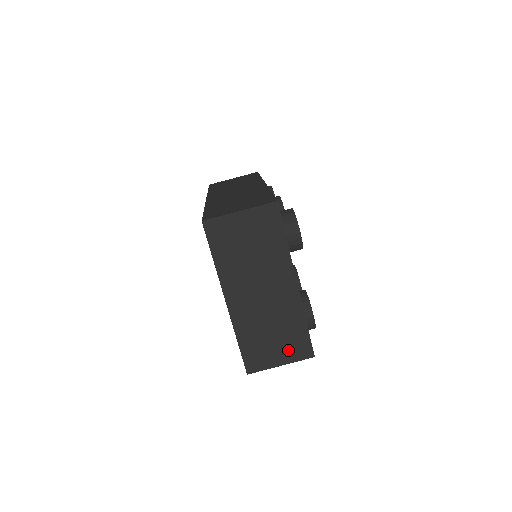
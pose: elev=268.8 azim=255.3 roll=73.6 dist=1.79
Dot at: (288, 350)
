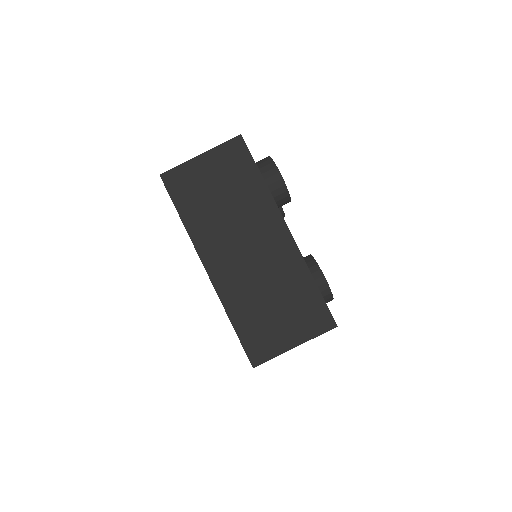
Dot at: (299, 322)
